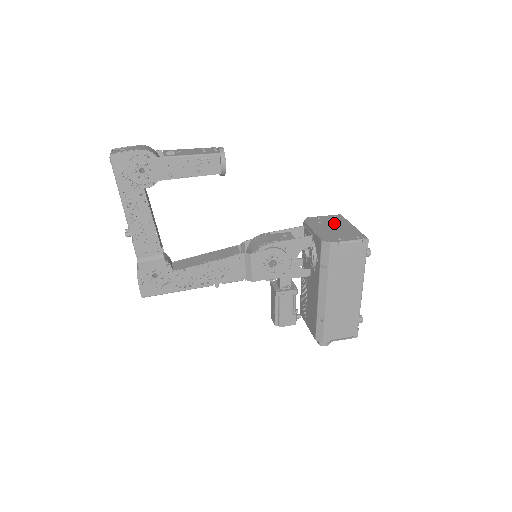
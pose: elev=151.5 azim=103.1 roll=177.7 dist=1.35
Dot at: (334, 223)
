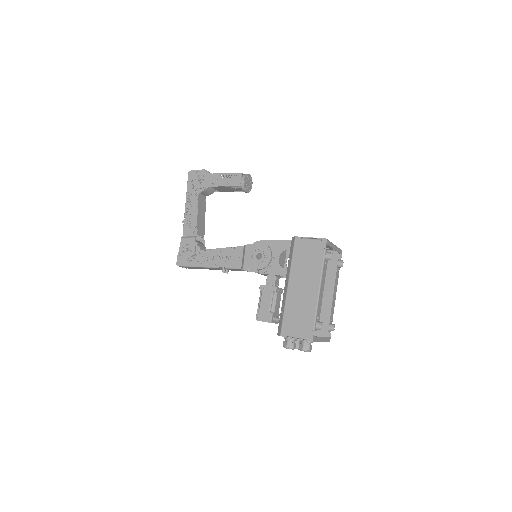
Dot at: occluded
